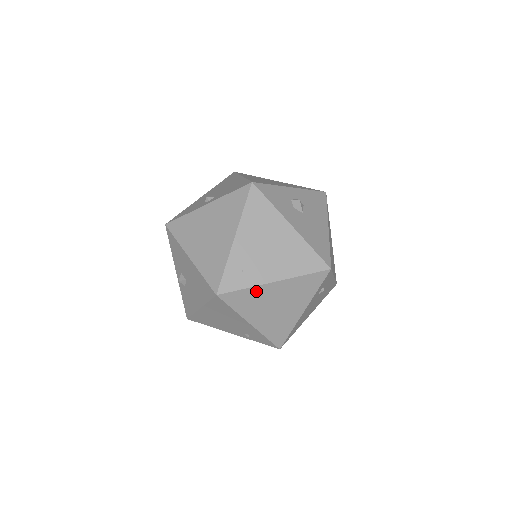
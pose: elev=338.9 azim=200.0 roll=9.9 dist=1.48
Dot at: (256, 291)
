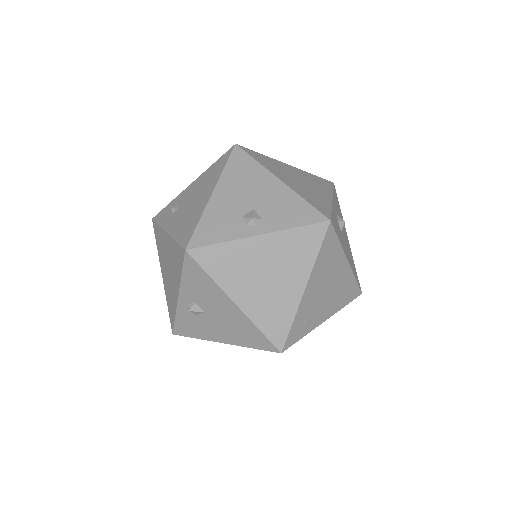
Dot at: occluded
